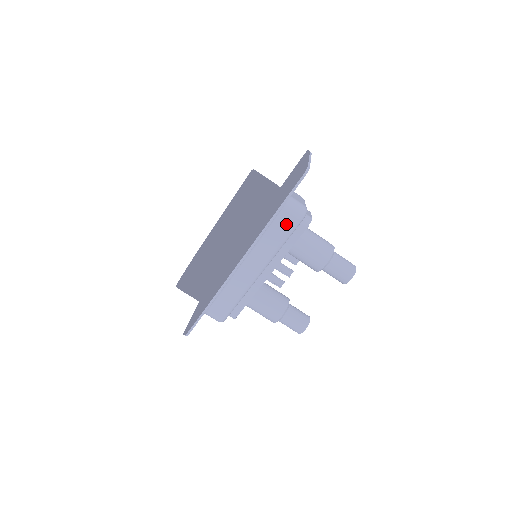
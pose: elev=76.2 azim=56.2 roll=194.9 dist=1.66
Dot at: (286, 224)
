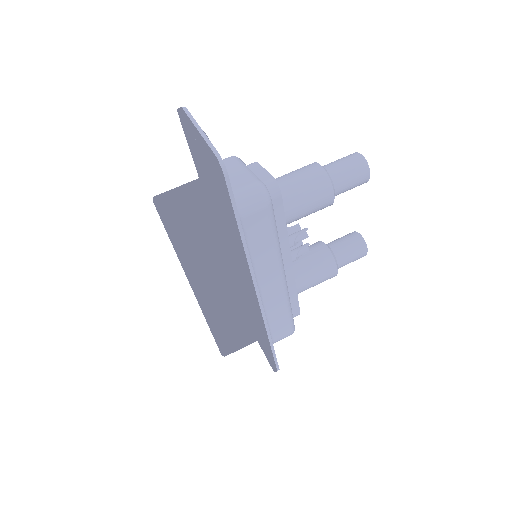
Dot at: (260, 223)
